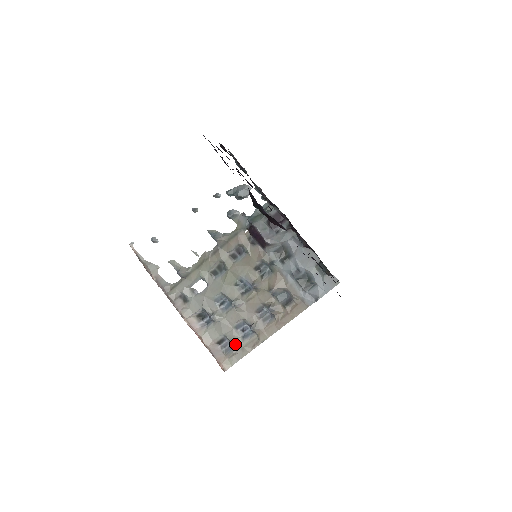
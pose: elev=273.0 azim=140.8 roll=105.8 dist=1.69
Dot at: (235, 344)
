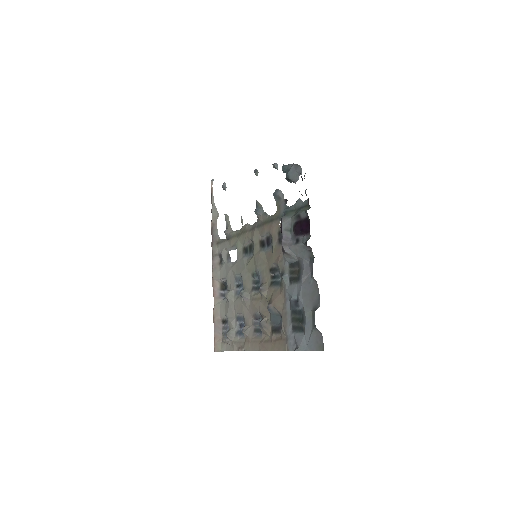
Dot at: (228, 333)
